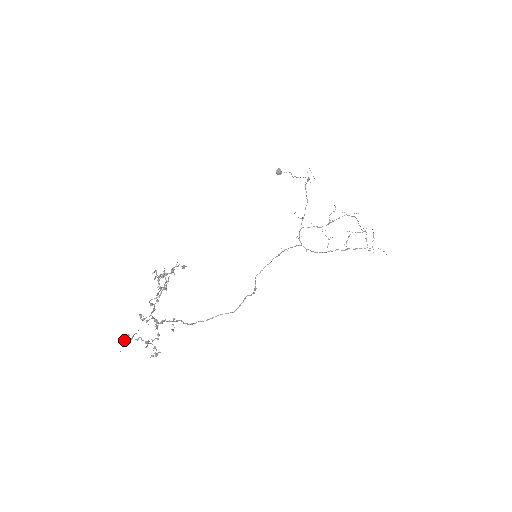
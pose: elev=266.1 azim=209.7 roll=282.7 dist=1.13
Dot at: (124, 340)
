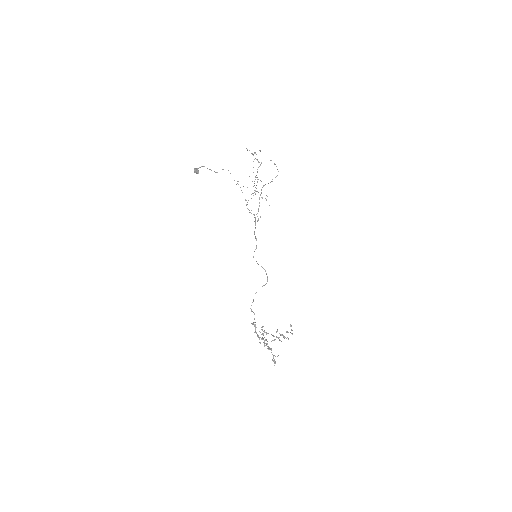
Dot at: (275, 363)
